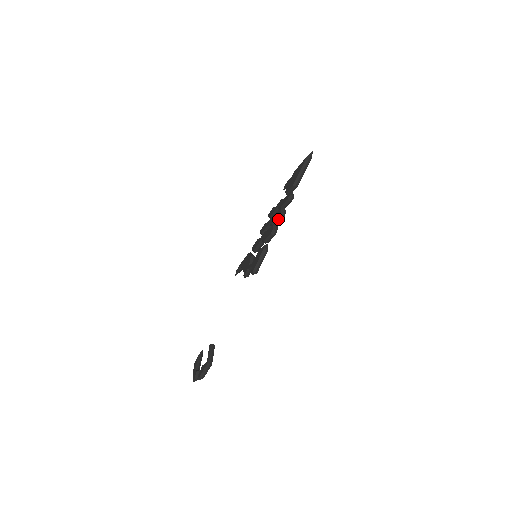
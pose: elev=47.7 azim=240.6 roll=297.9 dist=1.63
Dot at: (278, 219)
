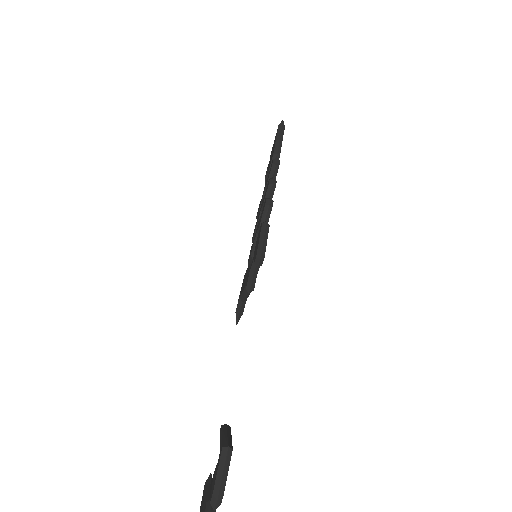
Dot at: (269, 189)
